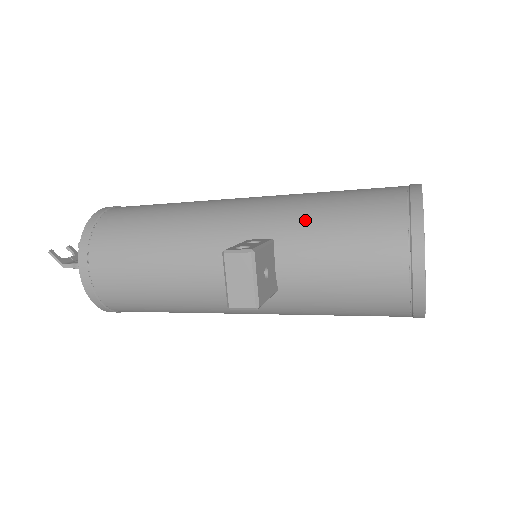
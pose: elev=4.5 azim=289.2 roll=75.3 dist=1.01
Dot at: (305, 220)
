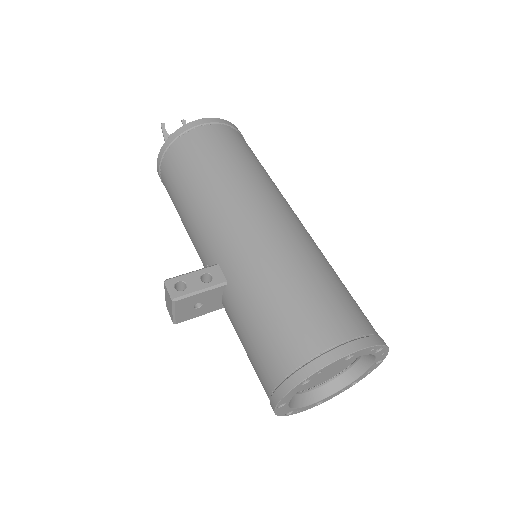
Dot at: (248, 294)
